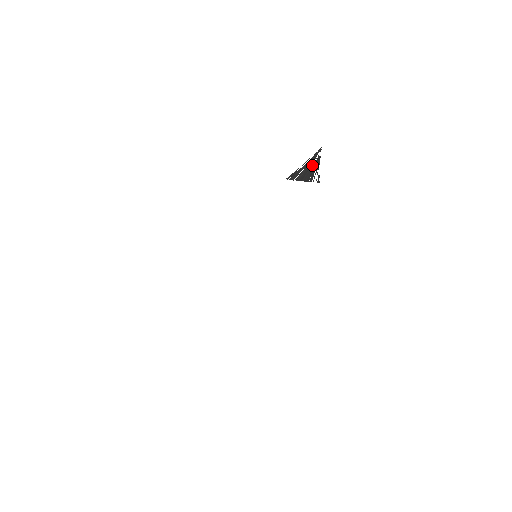
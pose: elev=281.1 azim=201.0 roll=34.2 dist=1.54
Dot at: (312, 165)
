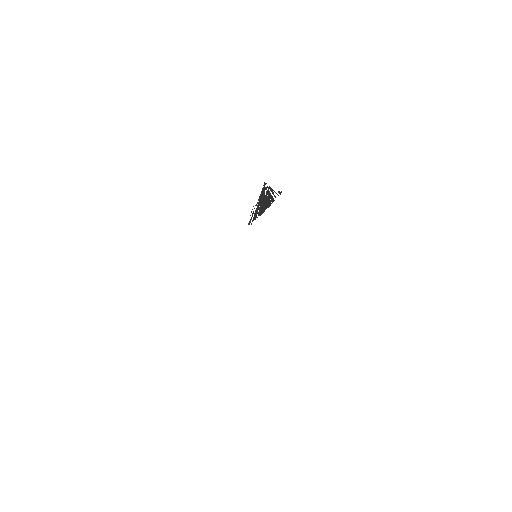
Dot at: (265, 196)
